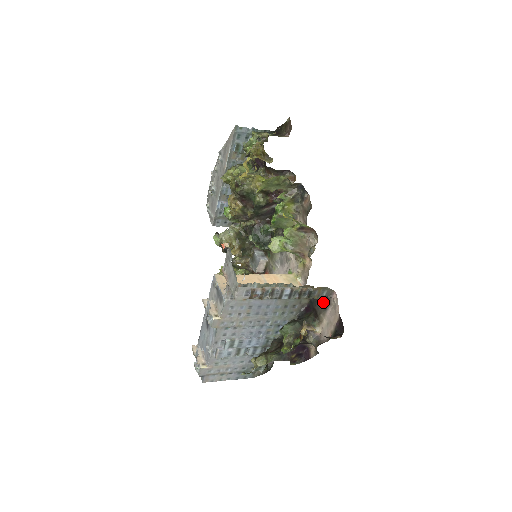
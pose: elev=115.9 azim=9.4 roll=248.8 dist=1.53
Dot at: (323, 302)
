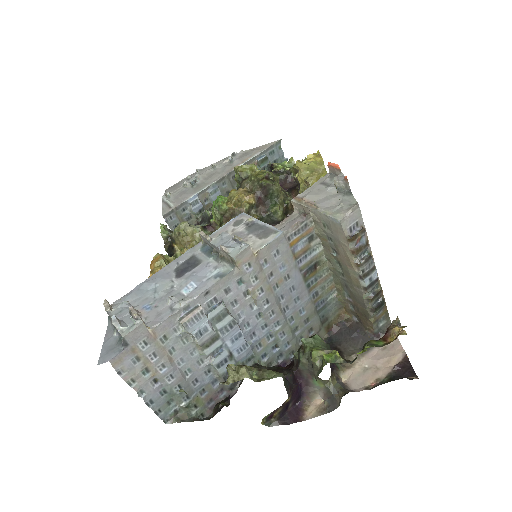
Dot at: (362, 340)
